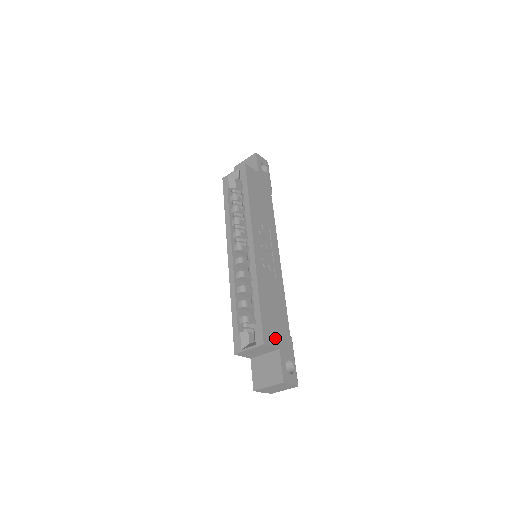
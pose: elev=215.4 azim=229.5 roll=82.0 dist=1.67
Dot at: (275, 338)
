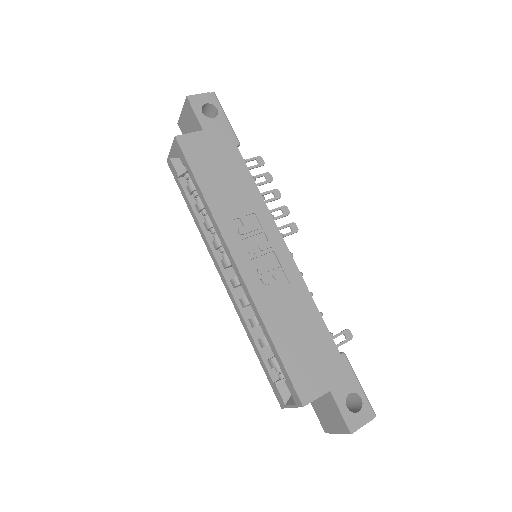
Dot at: (318, 381)
